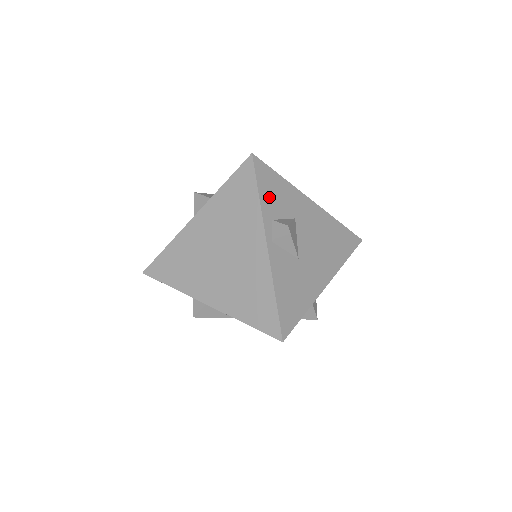
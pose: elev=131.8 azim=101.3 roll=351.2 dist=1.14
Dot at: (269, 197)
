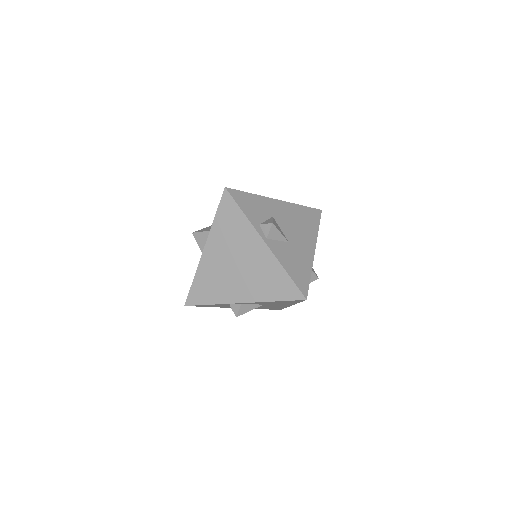
Dot at: (250, 211)
